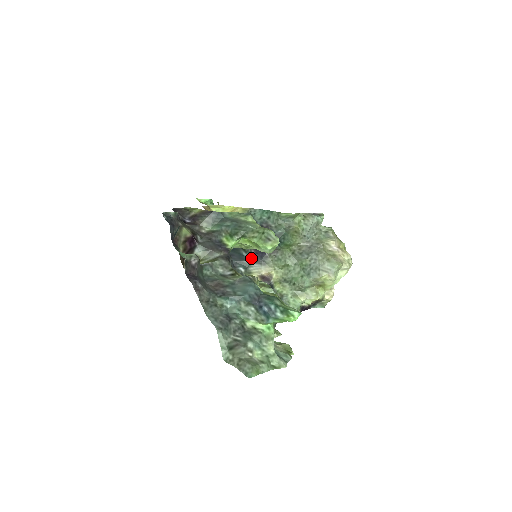
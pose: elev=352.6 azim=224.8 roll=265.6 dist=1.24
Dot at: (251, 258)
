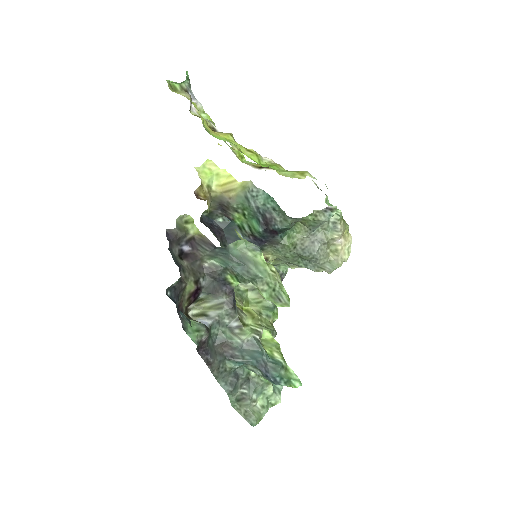
Dot at: occluded
